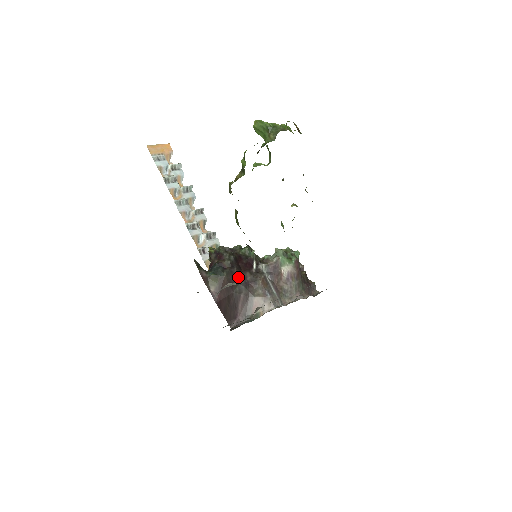
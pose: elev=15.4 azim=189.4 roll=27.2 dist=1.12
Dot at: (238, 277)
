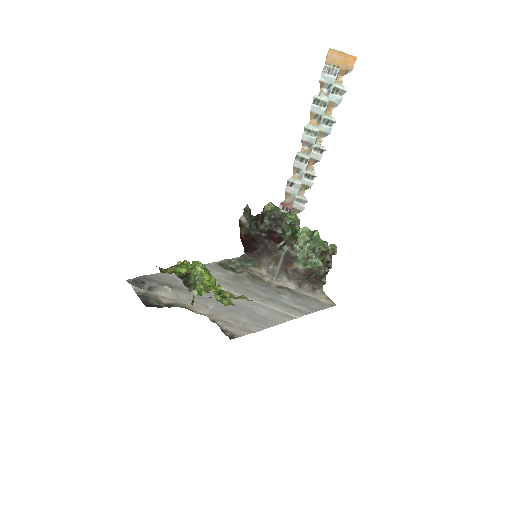
Dot at: (261, 241)
